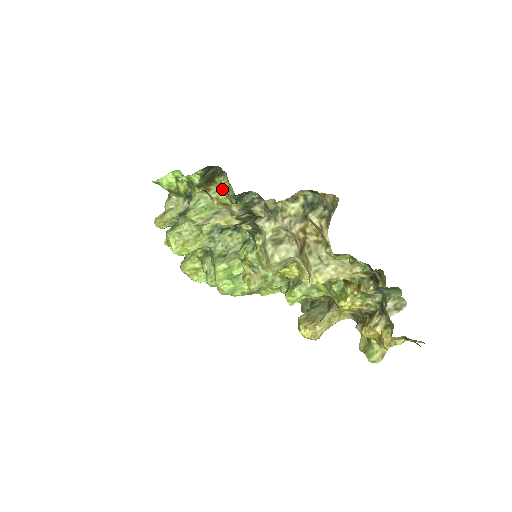
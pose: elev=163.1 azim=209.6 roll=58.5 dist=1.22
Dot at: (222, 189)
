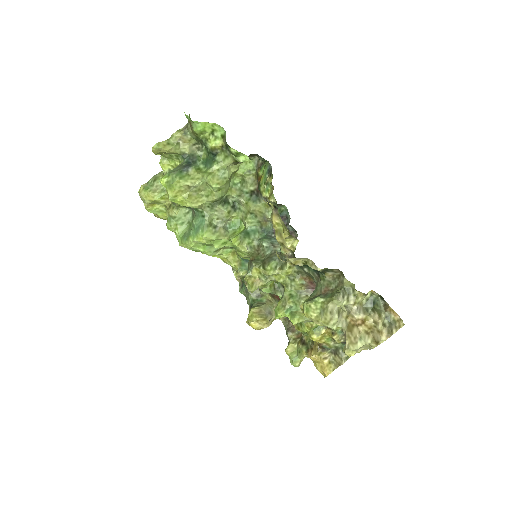
Dot at: (244, 166)
